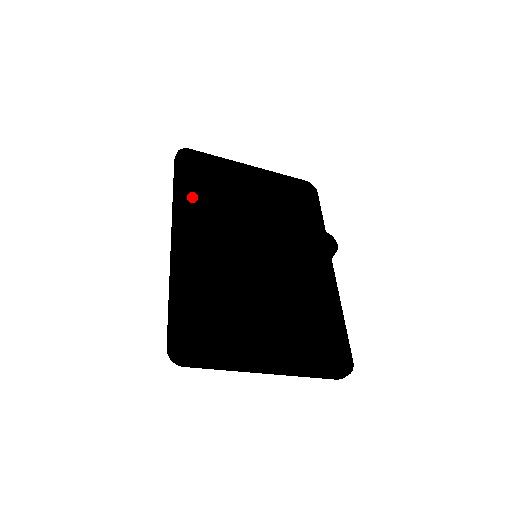
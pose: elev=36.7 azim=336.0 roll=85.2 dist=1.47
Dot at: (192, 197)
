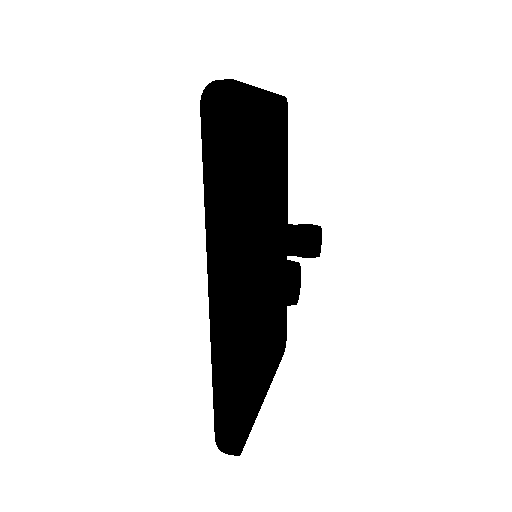
Dot at: occluded
